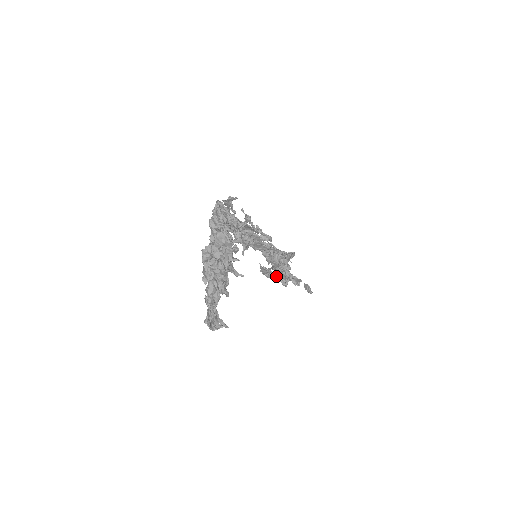
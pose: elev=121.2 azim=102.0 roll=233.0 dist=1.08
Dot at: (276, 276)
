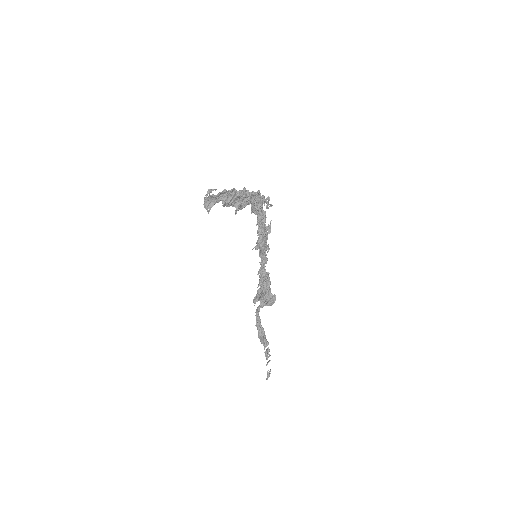
Dot at: (260, 329)
